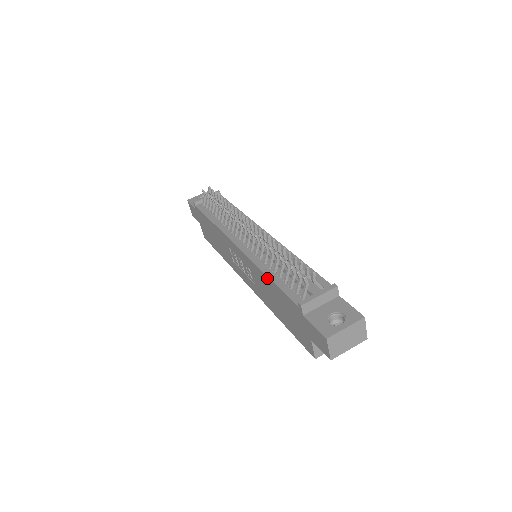
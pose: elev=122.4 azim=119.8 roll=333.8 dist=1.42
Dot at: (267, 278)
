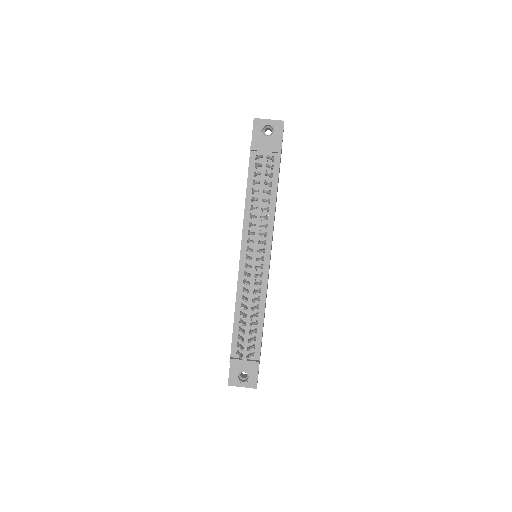
Dot at: (235, 311)
